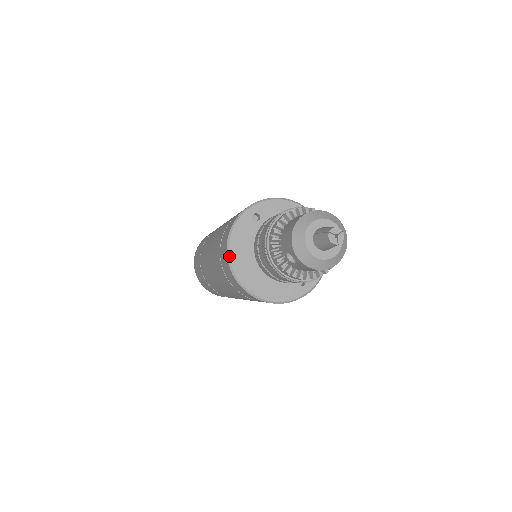
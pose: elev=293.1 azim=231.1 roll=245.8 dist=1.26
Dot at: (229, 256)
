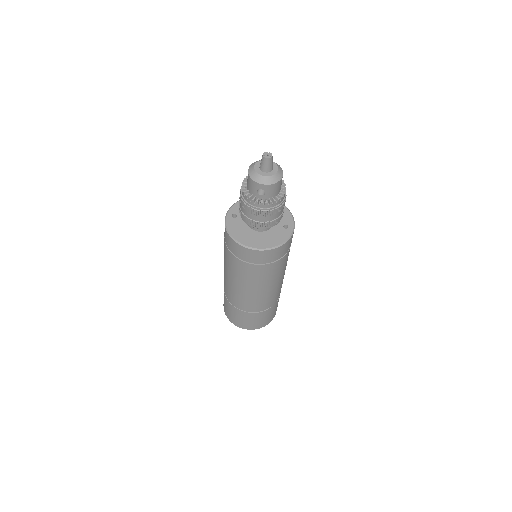
Dot at: (237, 241)
